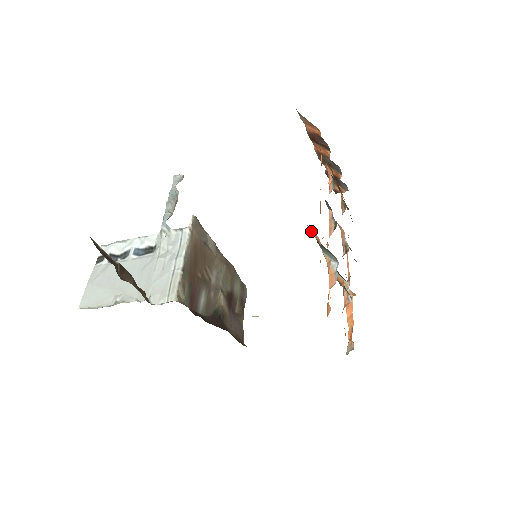
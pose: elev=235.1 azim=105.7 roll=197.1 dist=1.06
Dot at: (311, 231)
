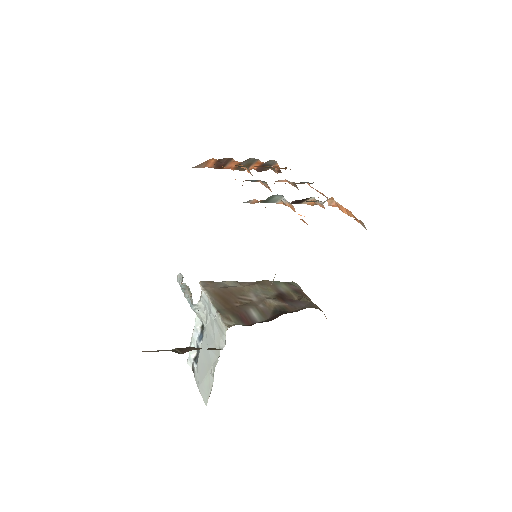
Dot at: (250, 203)
